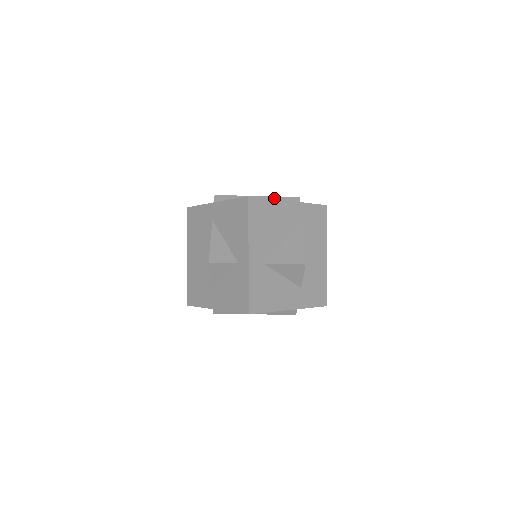
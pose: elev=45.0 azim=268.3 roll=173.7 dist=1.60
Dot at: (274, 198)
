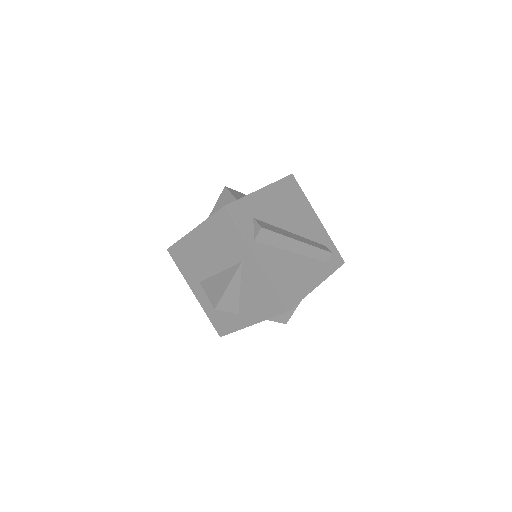
Dot at: (311, 248)
